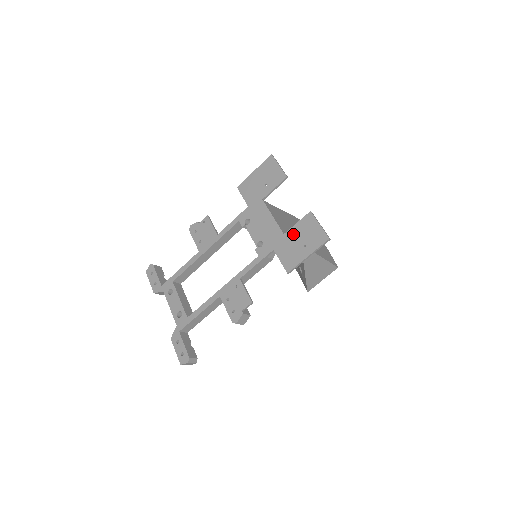
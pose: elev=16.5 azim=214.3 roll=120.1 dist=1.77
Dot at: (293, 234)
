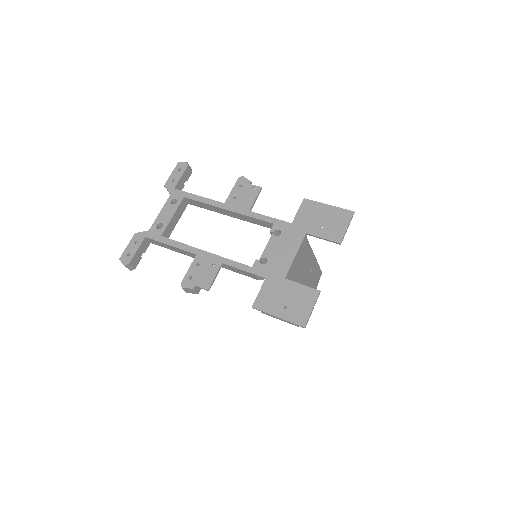
Dot at: (290, 288)
